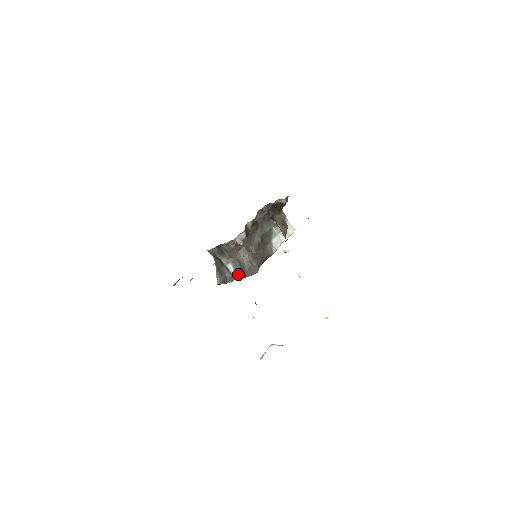
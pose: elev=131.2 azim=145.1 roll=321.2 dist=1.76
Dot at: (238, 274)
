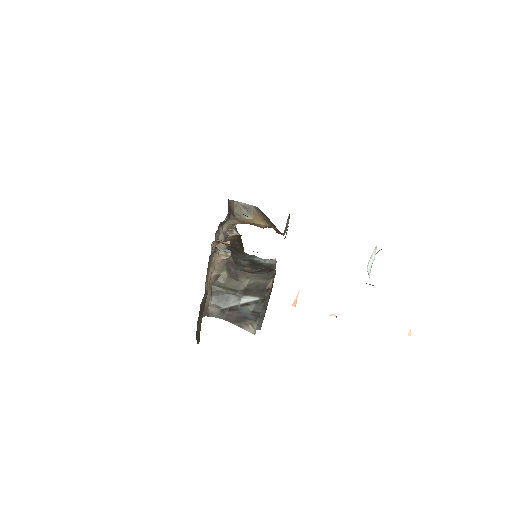
Dot at: (260, 294)
